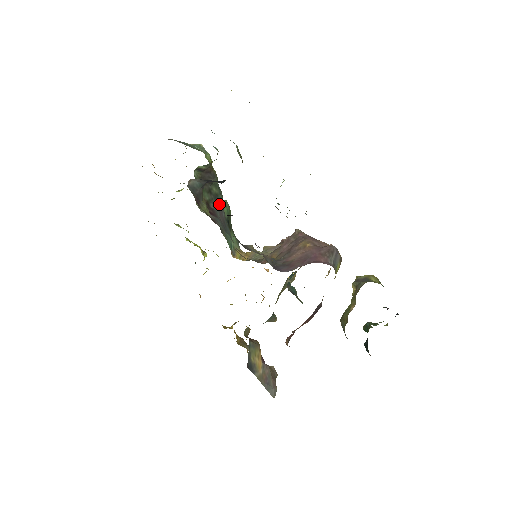
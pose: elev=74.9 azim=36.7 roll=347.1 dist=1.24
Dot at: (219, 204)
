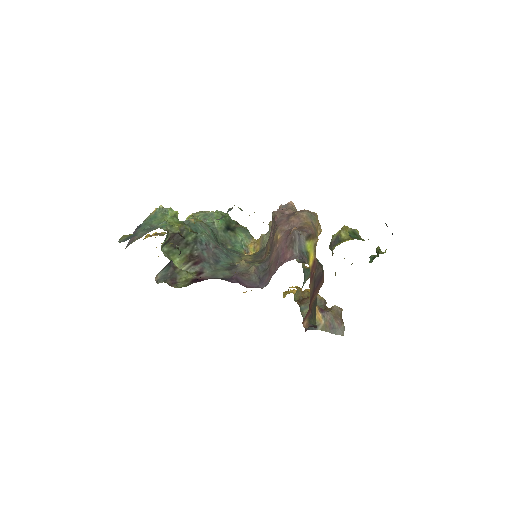
Dot at: (202, 243)
